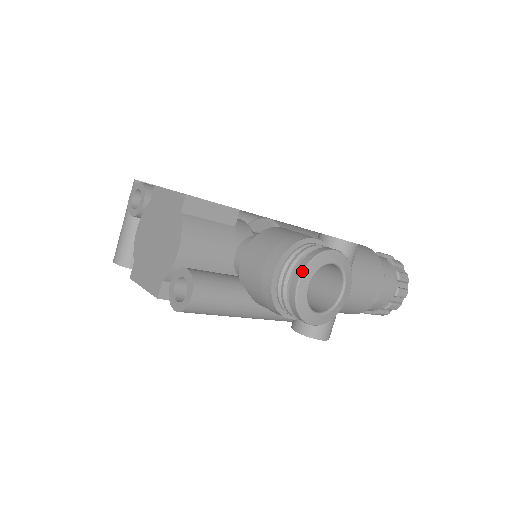
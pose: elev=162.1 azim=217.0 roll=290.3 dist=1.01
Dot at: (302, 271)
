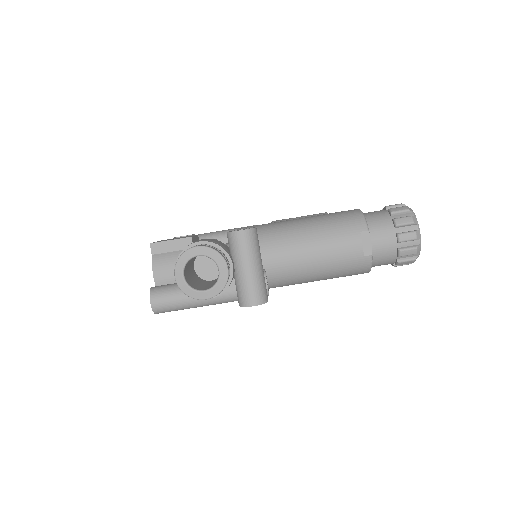
Dot at: (174, 269)
